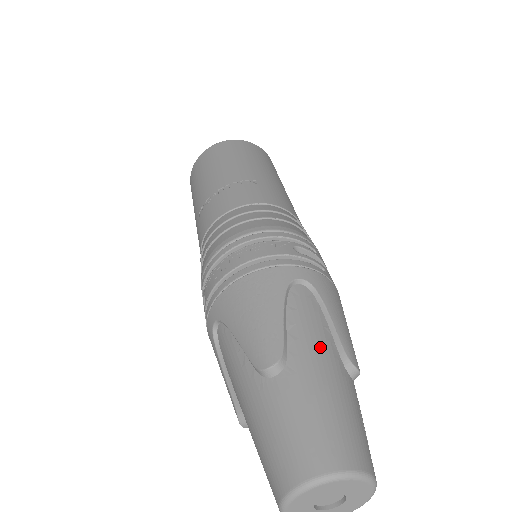
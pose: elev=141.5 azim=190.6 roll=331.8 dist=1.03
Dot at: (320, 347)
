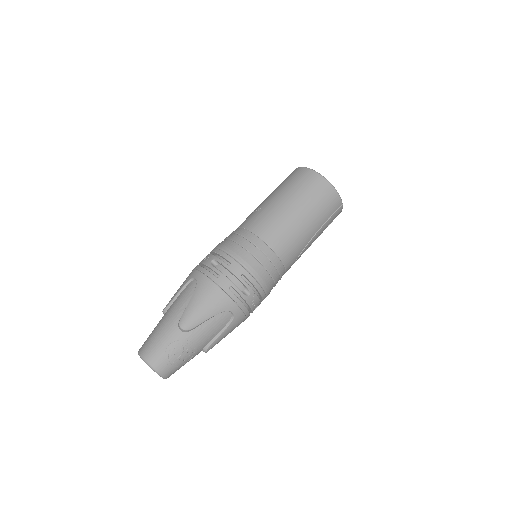
Dot at: (174, 311)
